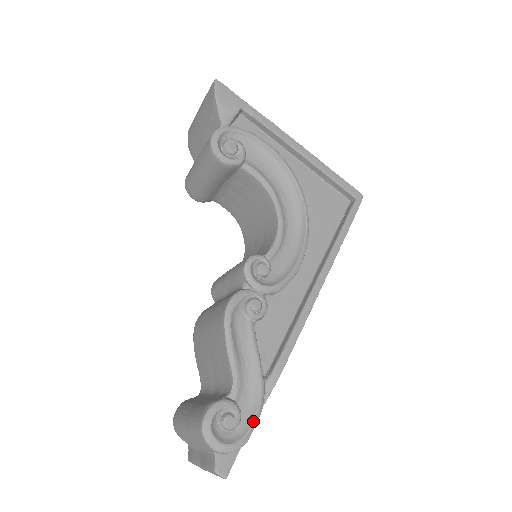
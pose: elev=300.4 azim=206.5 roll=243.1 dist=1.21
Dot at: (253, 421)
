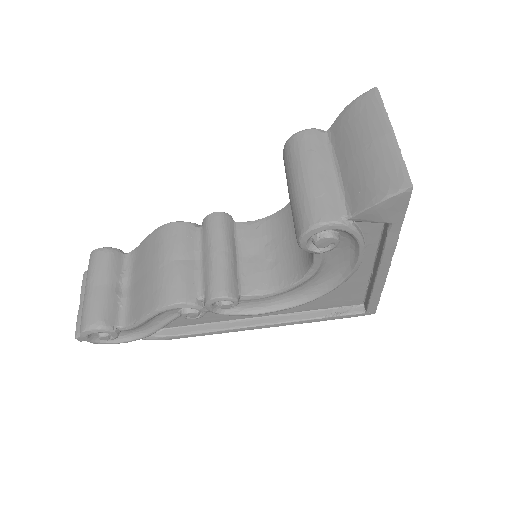
Dot at: occluded
